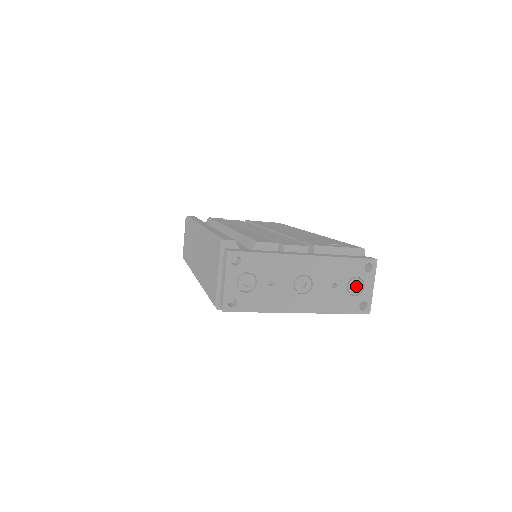
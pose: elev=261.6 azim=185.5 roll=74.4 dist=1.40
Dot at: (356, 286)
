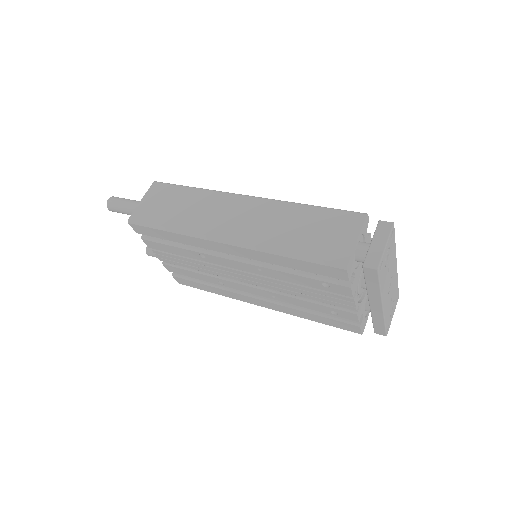
Dot at: occluded
